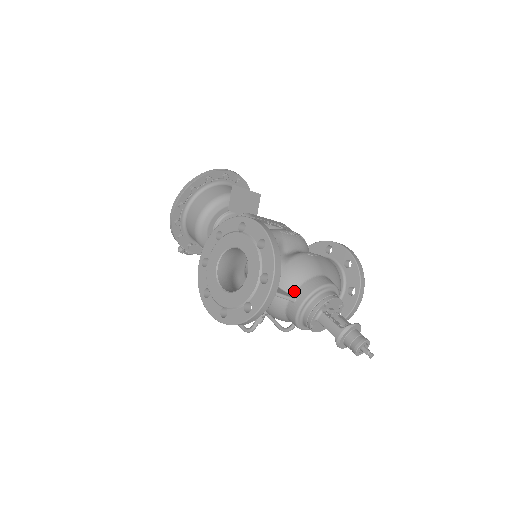
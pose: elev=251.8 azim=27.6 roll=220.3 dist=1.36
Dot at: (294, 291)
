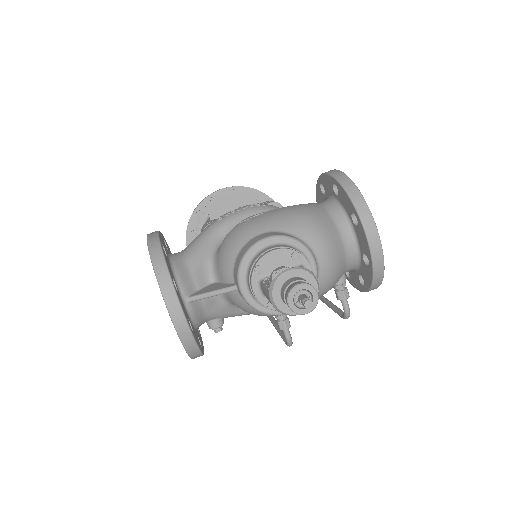
Dot at: (233, 277)
